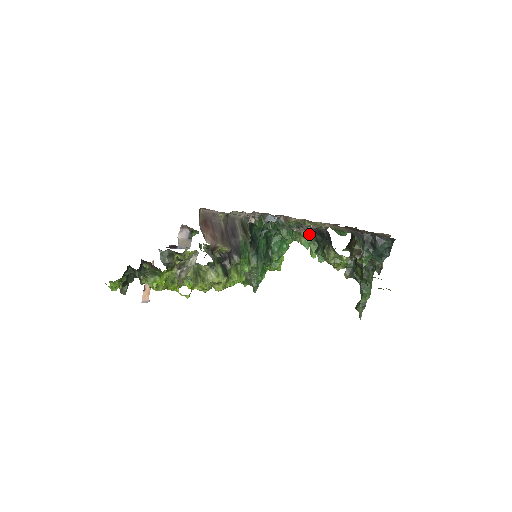
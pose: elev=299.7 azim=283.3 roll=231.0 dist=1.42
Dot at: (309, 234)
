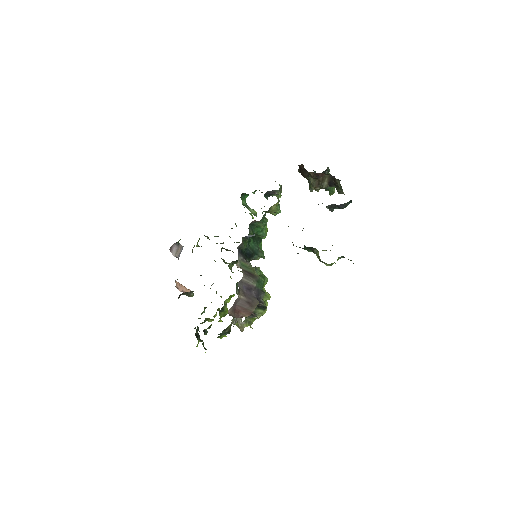
Dot at: (277, 210)
